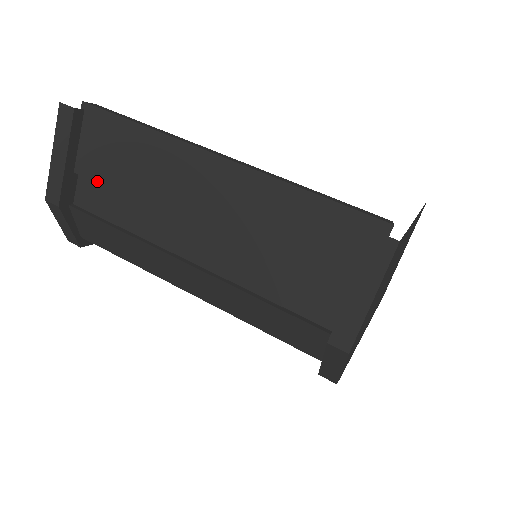
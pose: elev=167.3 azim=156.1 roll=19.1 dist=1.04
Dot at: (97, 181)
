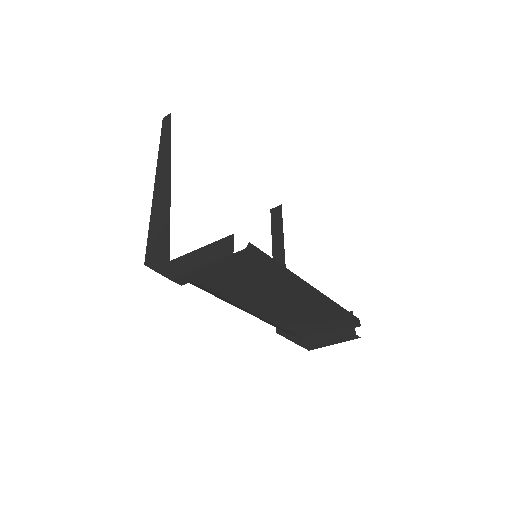
Dot at: (220, 277)
